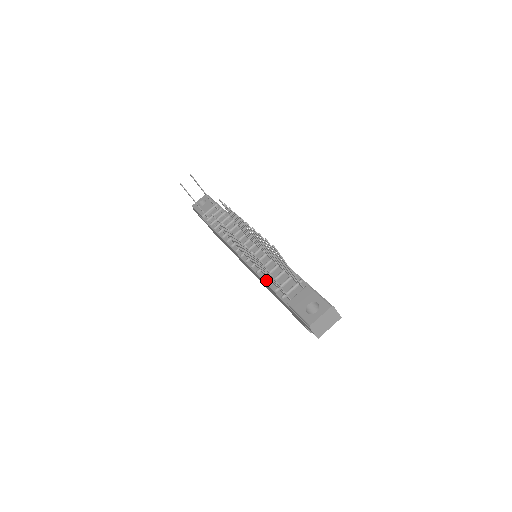
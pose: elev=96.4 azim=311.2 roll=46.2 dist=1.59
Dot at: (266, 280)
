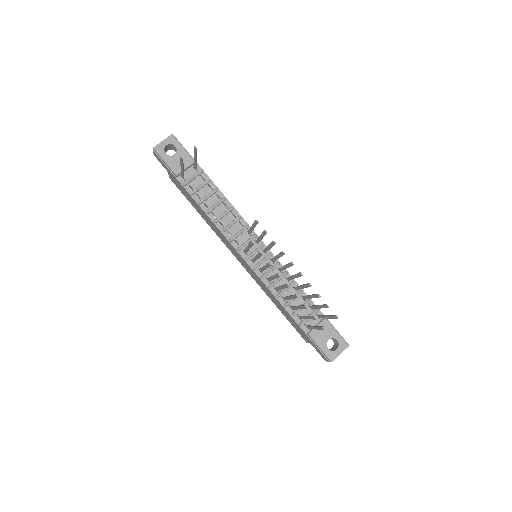
Dot at: (280, 299)
